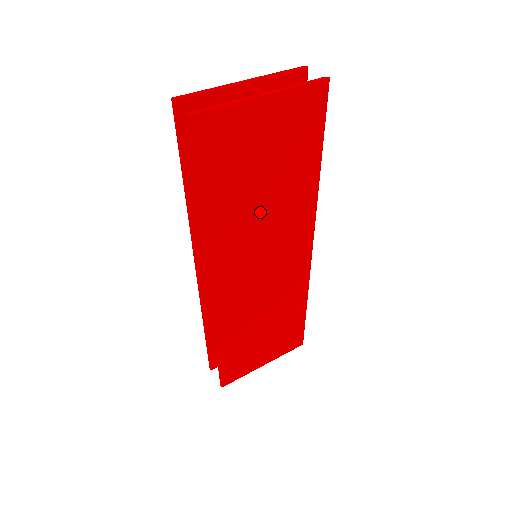
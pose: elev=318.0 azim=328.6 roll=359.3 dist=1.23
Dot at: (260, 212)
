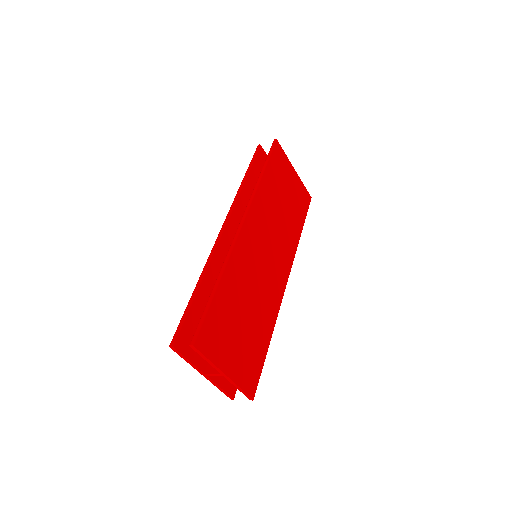
Dot at: (277, 215)
